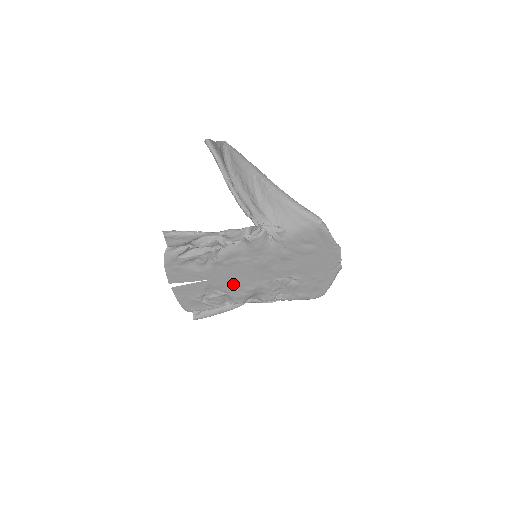
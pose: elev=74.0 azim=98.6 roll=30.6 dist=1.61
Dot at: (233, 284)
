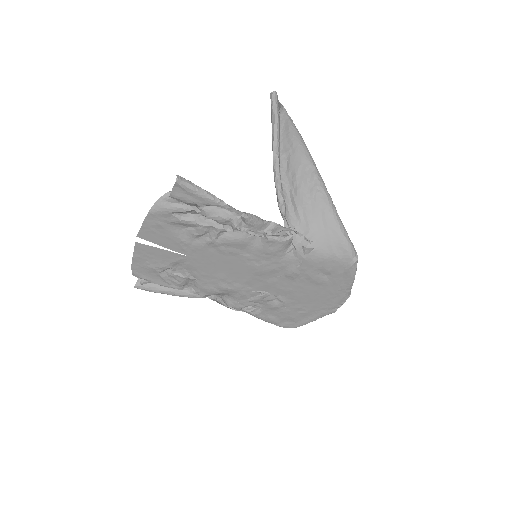
Dot at: (211, 273)
